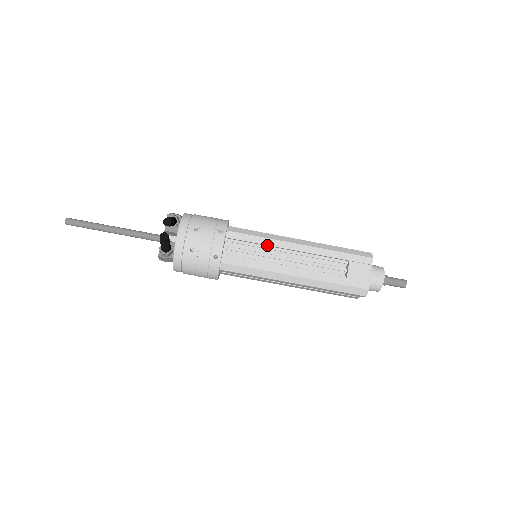
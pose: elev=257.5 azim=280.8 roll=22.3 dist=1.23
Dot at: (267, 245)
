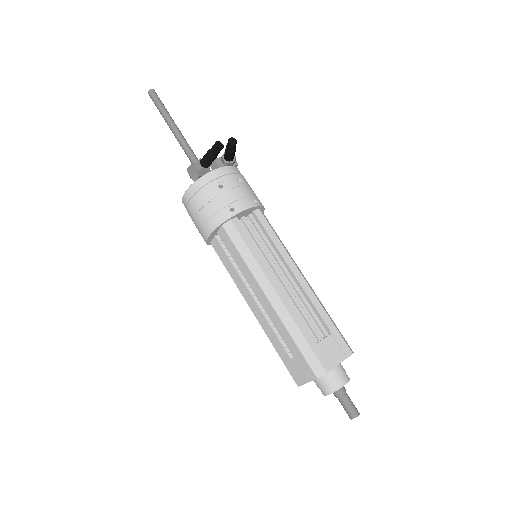
Dot at: (278, 250)
